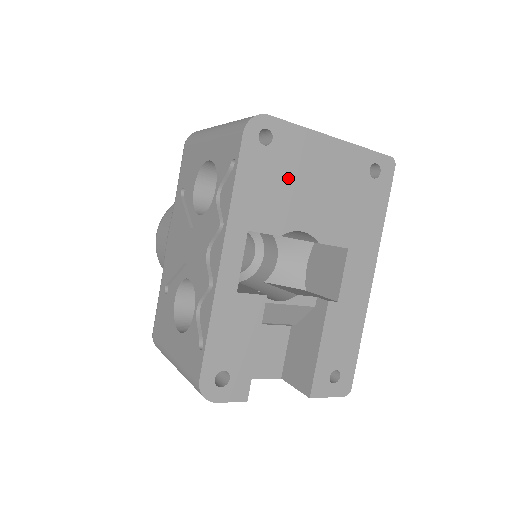
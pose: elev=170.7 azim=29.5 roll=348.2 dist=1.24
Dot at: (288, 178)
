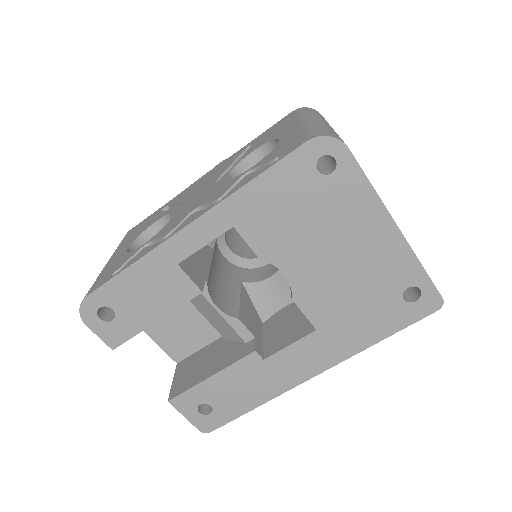
Dot at: (315, 219)
